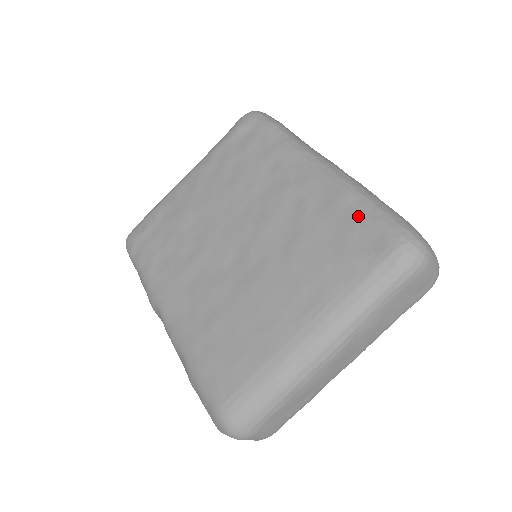
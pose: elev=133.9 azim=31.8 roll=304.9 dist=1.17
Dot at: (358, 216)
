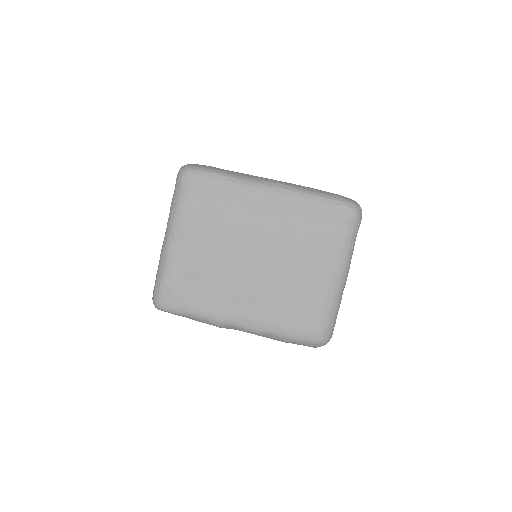
Dot at: (321, 209)
